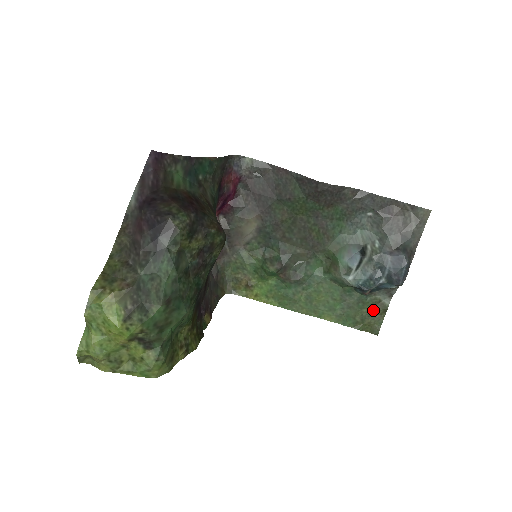
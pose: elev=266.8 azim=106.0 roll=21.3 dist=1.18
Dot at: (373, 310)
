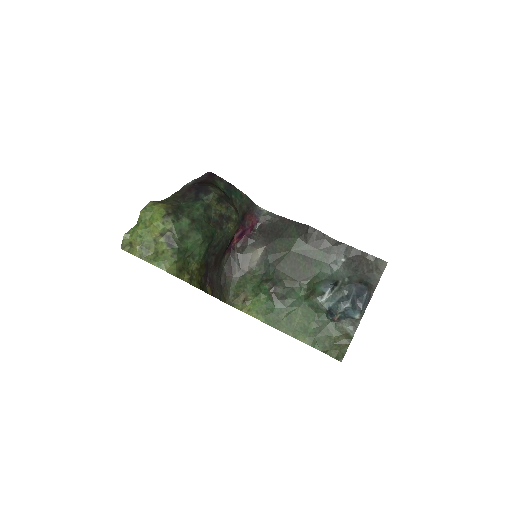
Dot at: (340, 338)
